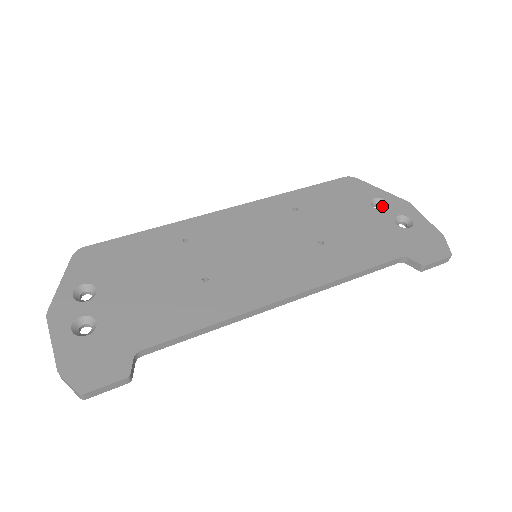
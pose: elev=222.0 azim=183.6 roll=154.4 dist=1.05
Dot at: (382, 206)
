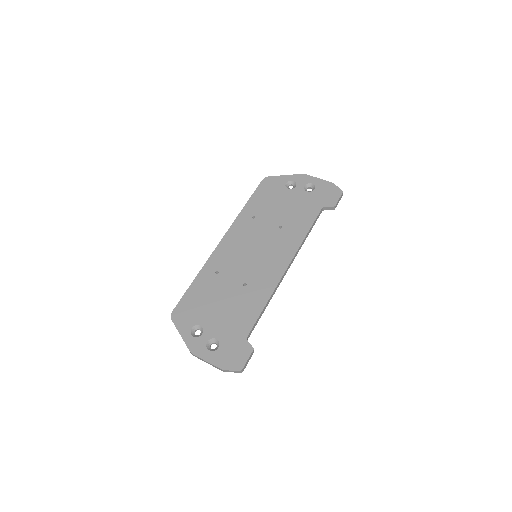
Dot at: (292, 185)
